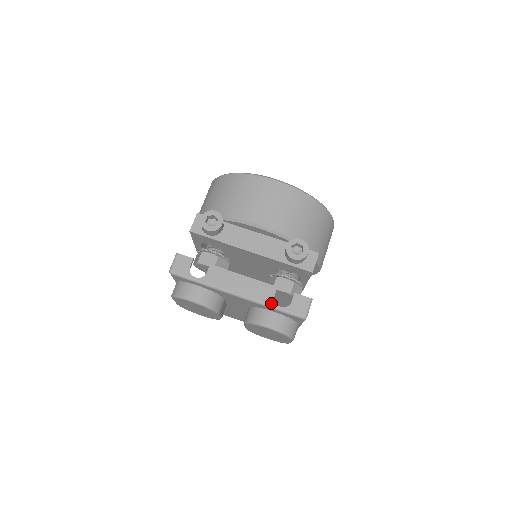
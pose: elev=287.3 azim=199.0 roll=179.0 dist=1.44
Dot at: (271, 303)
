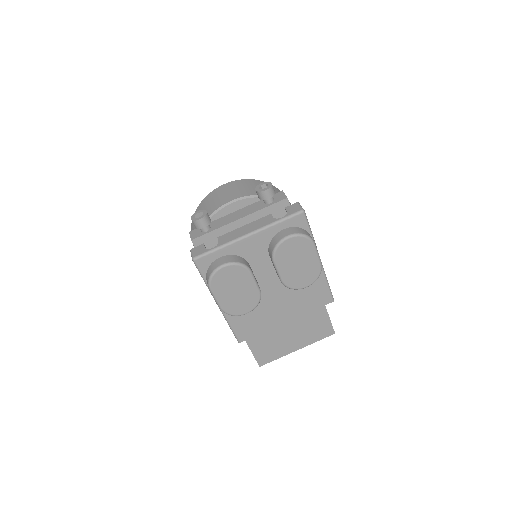
Dot at: (274, 221)
